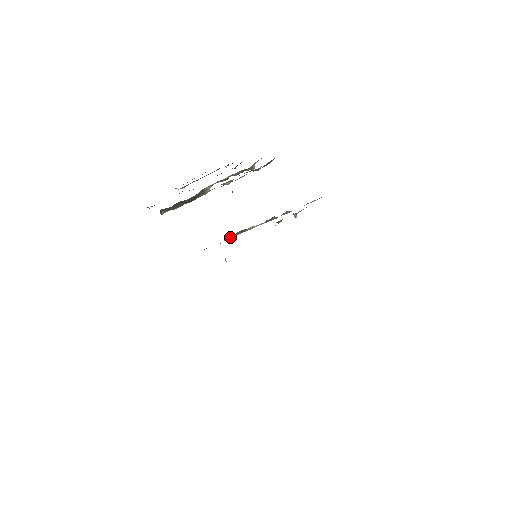
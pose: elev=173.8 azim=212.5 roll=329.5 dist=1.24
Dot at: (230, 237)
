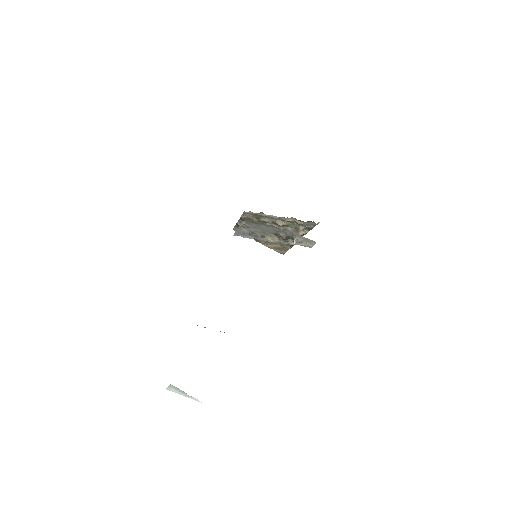
Dot at: (255, 236)
